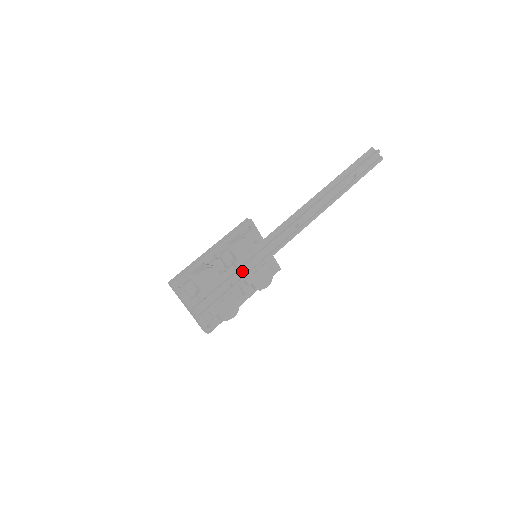
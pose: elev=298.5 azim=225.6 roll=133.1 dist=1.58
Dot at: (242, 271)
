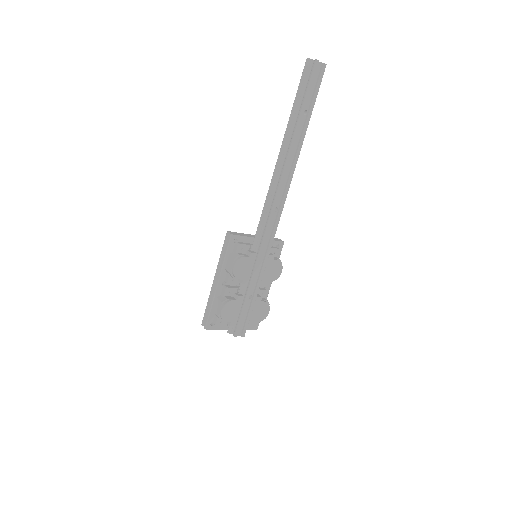
Dot at: (252, 283)
